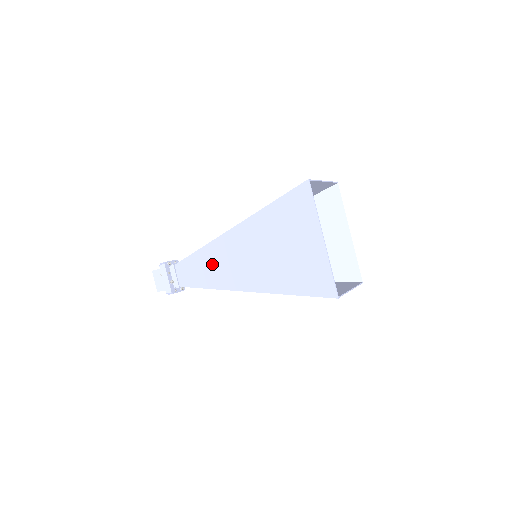
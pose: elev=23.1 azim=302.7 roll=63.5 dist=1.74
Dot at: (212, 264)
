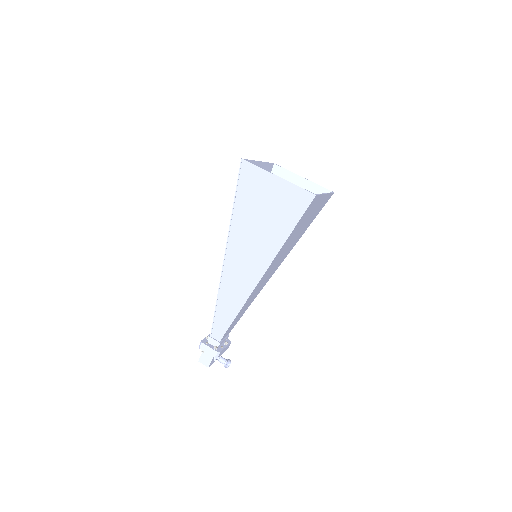
Dot at: occluded
